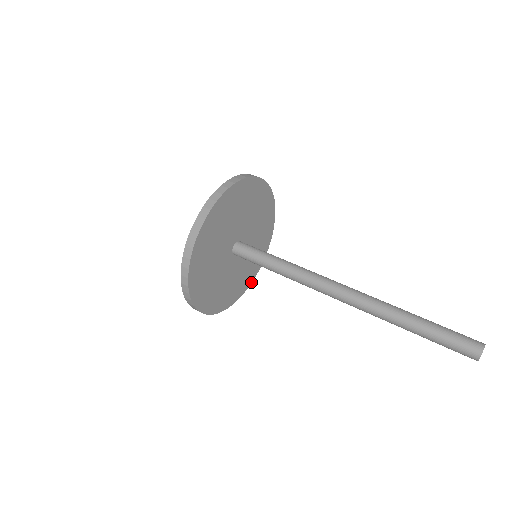
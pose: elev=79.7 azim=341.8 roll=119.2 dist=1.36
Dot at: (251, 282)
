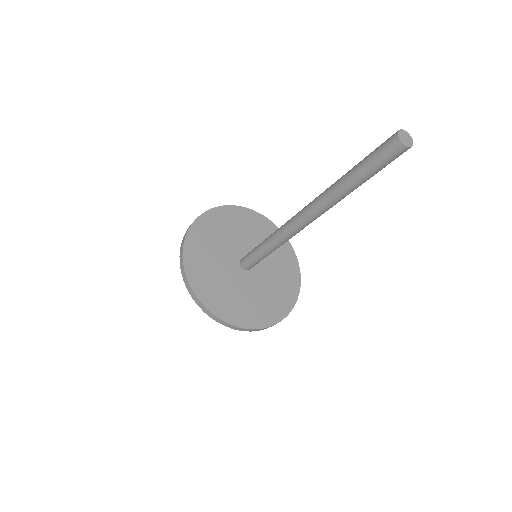
Dot at: (278, 322)
